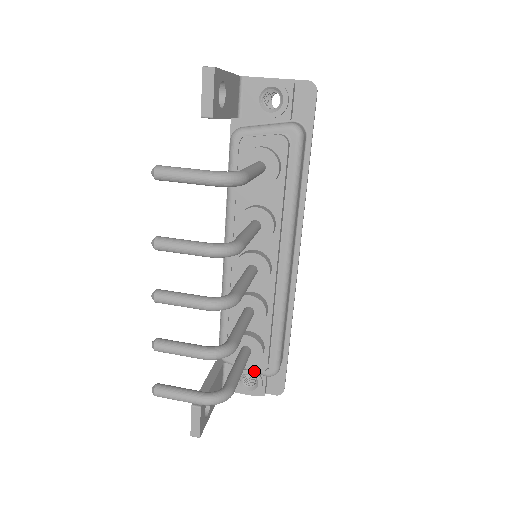
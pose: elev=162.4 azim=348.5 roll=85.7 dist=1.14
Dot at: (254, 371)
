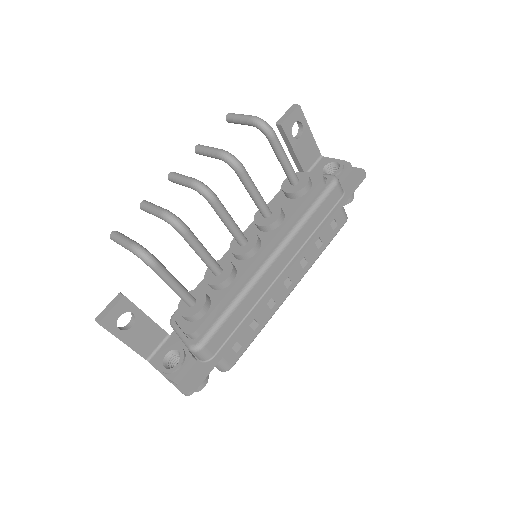
Dot at: (184, 338)
